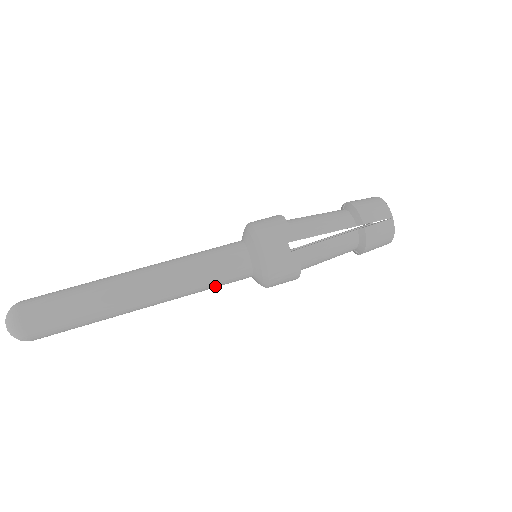
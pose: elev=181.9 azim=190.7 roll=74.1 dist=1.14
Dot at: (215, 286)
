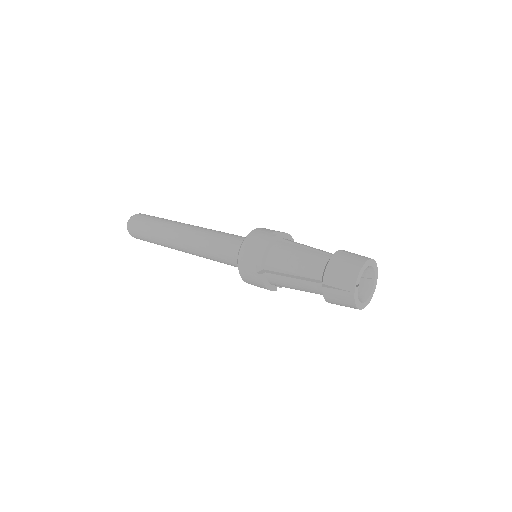
Dot at: occluded
